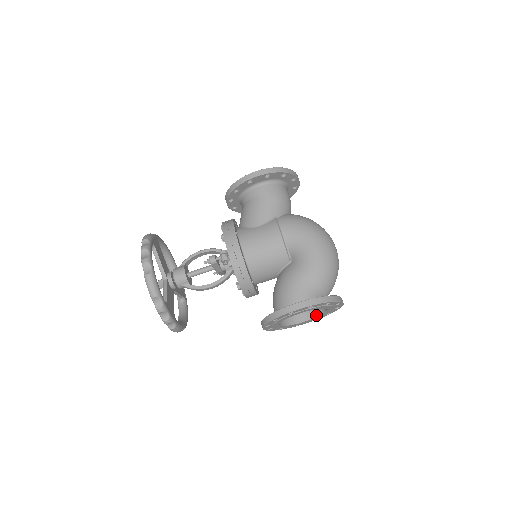
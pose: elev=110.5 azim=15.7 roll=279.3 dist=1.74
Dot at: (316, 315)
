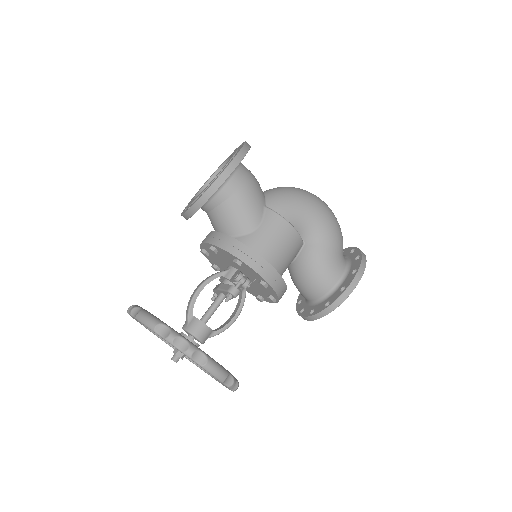
Dot at: occluded
